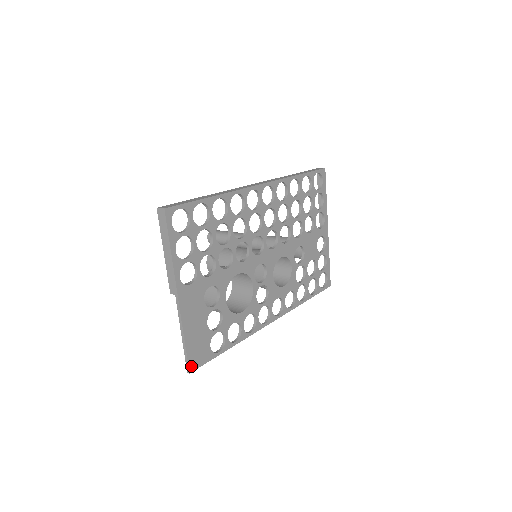
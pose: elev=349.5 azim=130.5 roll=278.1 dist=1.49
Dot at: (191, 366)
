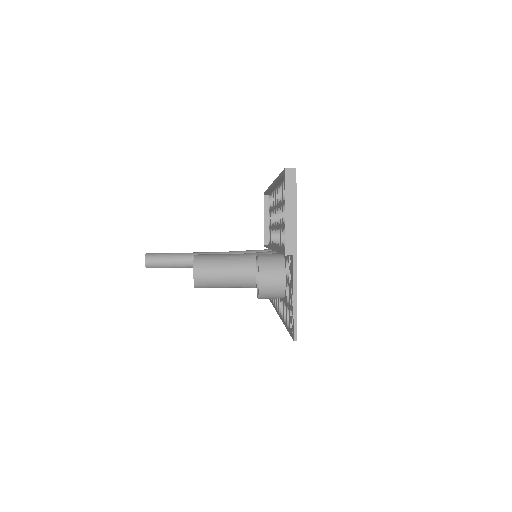
Dot at: (296, 333)
